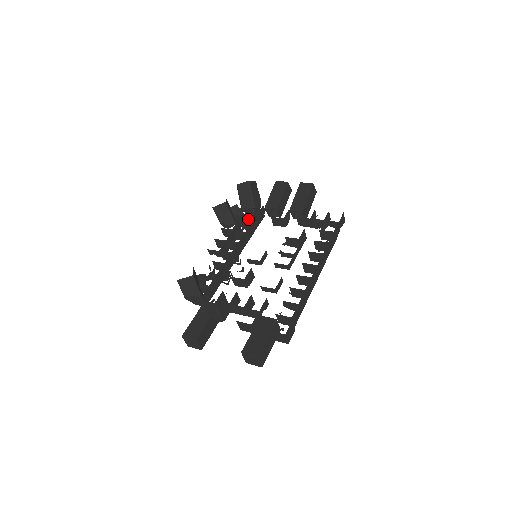
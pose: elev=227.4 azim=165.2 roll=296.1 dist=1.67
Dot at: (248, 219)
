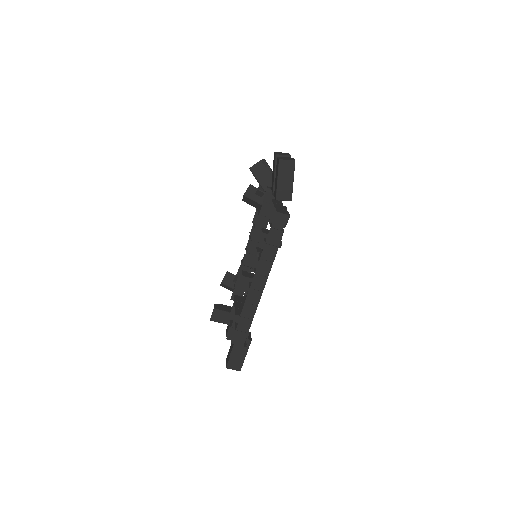
Dot at: occluded
